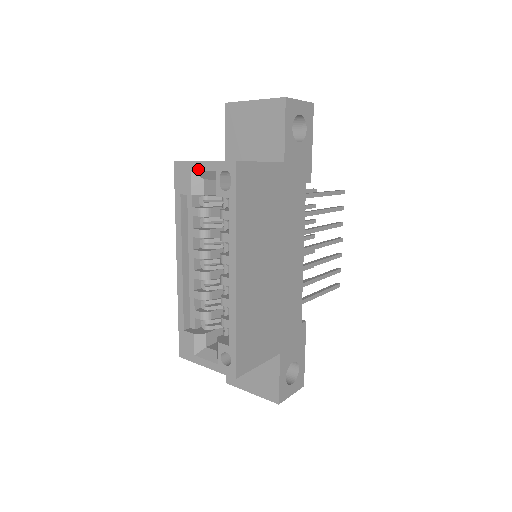
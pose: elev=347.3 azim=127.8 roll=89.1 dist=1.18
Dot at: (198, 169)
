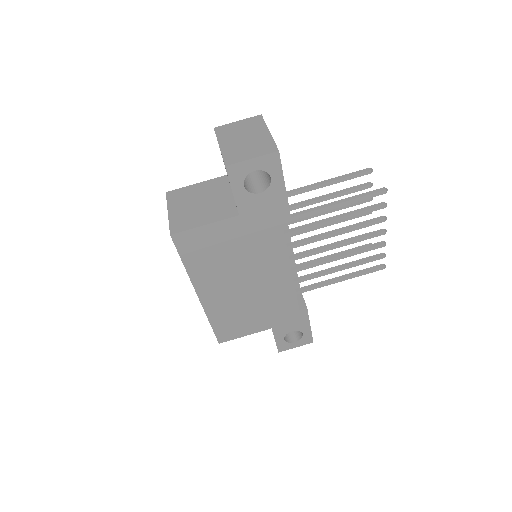
Dot at: occluded
